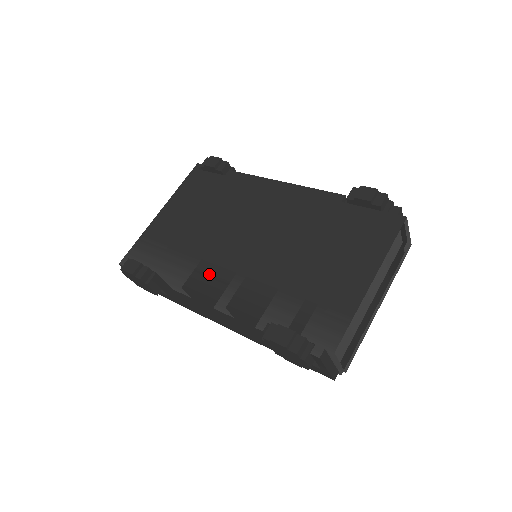
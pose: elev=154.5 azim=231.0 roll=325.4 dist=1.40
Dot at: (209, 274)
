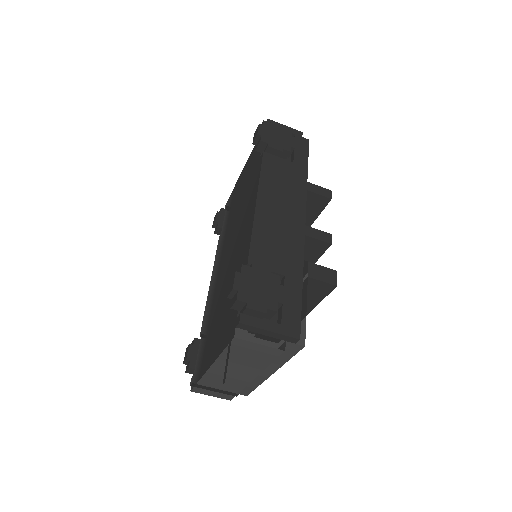
Dot at: (218, 262)
